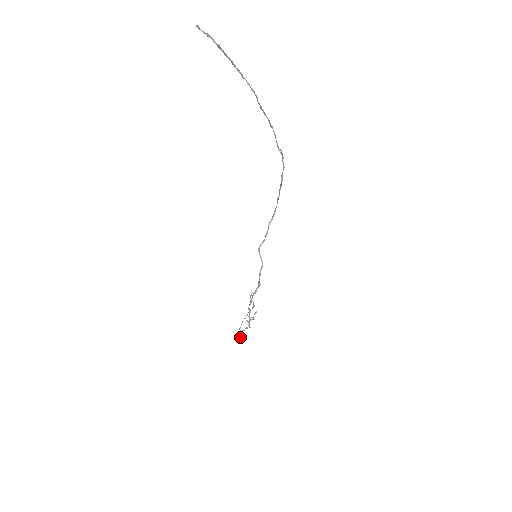
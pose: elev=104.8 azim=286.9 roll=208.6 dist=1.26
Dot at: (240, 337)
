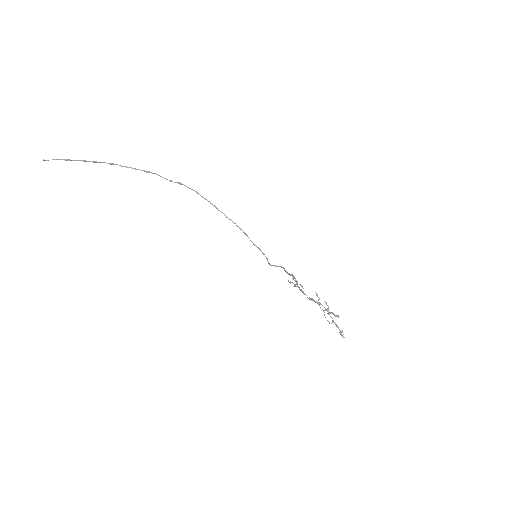
Dot at: (341, 331)
